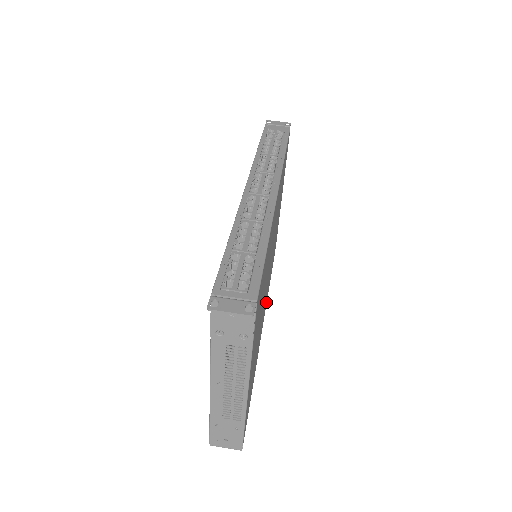
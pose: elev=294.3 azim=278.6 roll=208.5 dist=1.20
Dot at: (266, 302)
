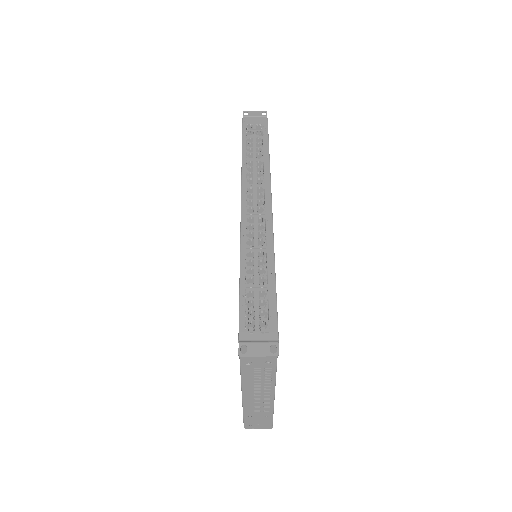
Dot at: occluded
